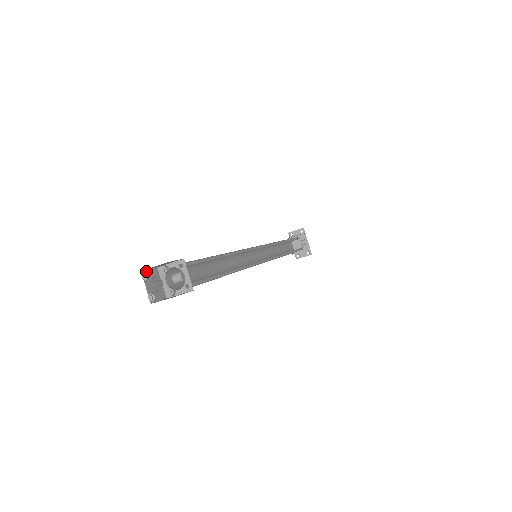
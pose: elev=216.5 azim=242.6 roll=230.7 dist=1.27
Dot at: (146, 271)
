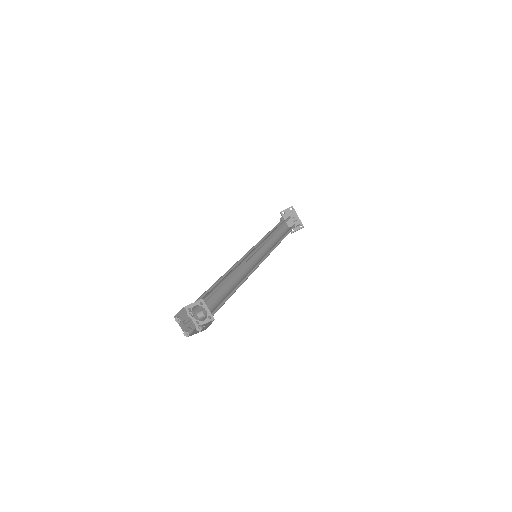
Dot at: (177, 316)
